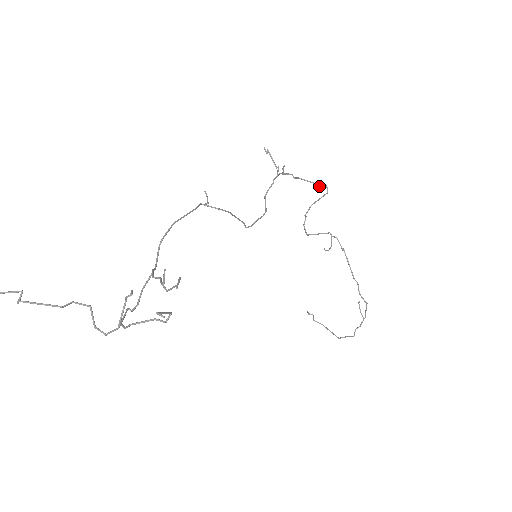
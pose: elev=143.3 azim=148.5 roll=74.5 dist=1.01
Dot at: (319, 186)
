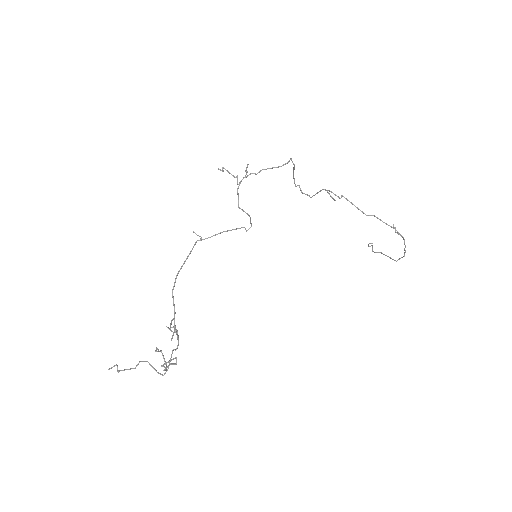
Dot at: (281, 166)
